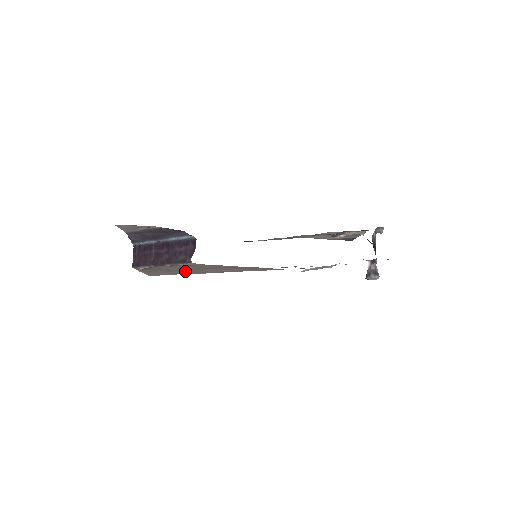
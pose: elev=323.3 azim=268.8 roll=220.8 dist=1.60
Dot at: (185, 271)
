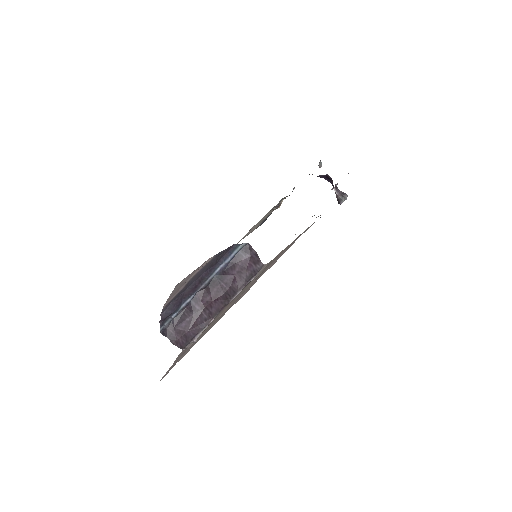
Dot at: occluded
